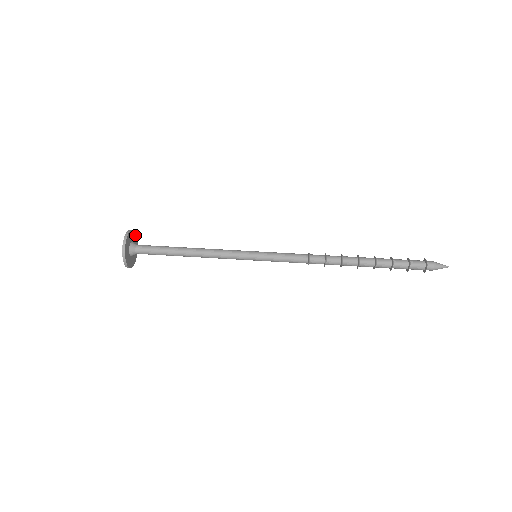
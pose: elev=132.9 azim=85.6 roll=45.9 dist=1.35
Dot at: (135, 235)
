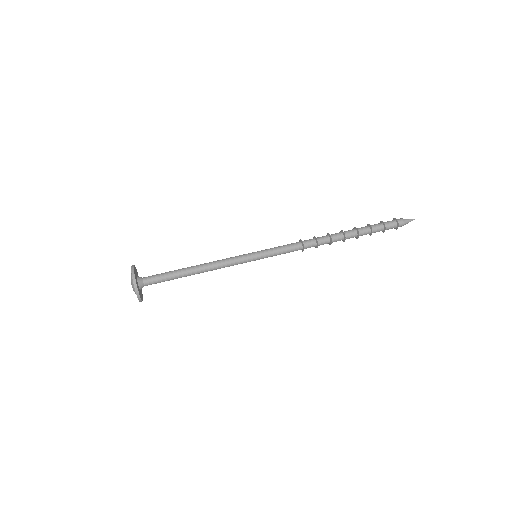
Dot at: (136, 271)
